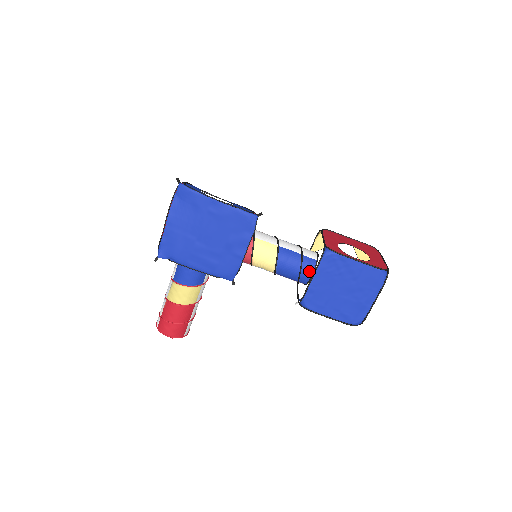
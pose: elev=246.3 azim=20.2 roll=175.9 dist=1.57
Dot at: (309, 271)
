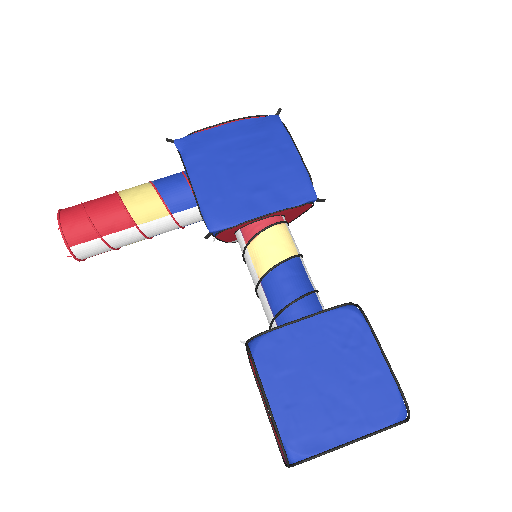
Dot at: (306, 311)
